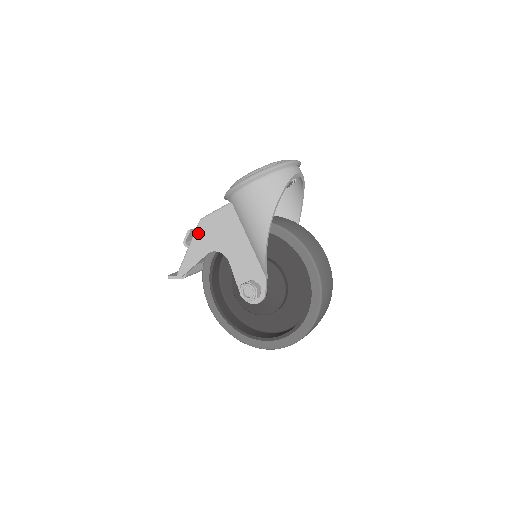
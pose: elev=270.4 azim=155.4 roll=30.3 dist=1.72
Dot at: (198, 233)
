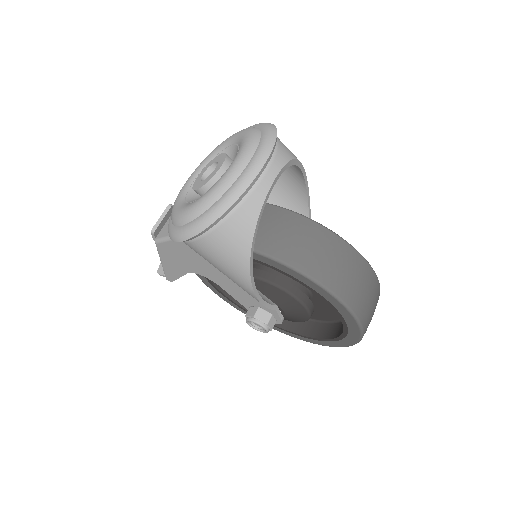
Dot at: (162, 254)
